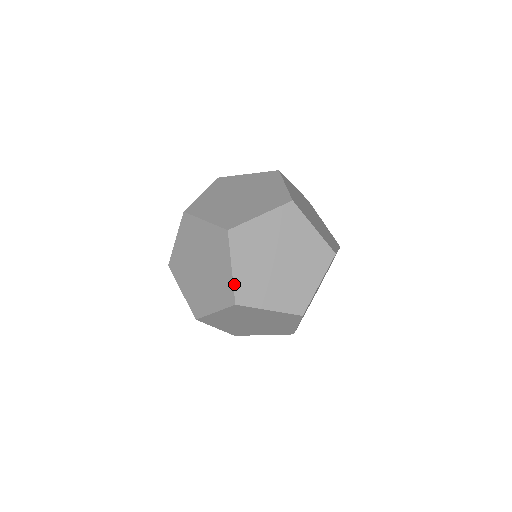
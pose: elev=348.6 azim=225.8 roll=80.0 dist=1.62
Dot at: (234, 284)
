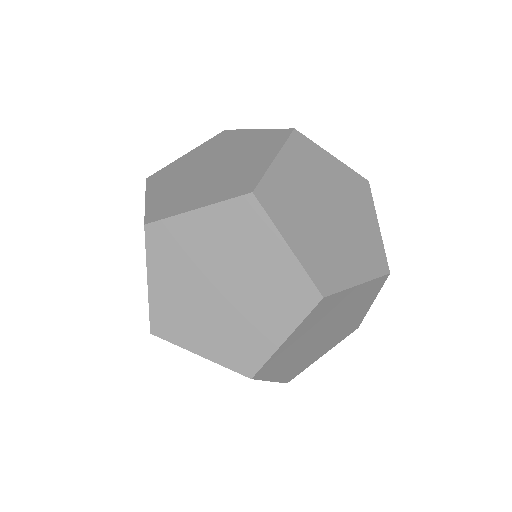
Dot at: (150, 305)
